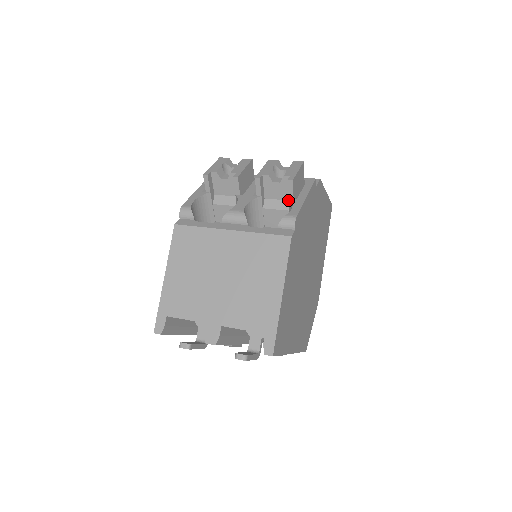
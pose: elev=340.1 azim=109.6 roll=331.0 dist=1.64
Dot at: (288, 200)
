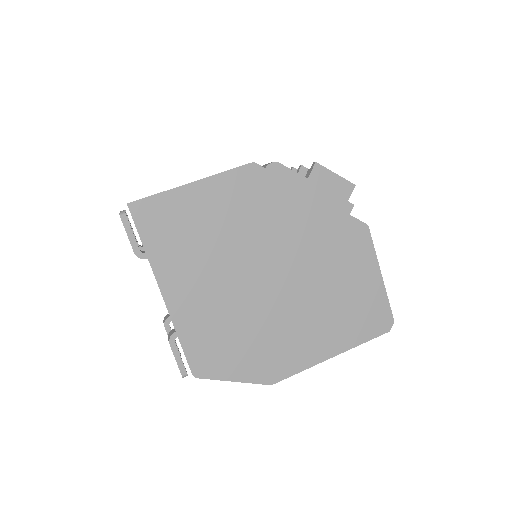
Dot at: occluded
